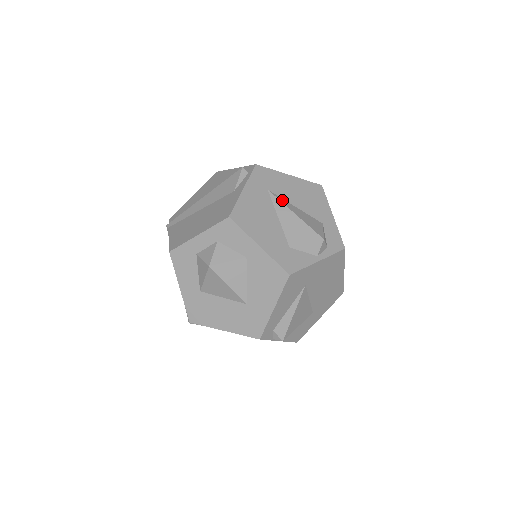
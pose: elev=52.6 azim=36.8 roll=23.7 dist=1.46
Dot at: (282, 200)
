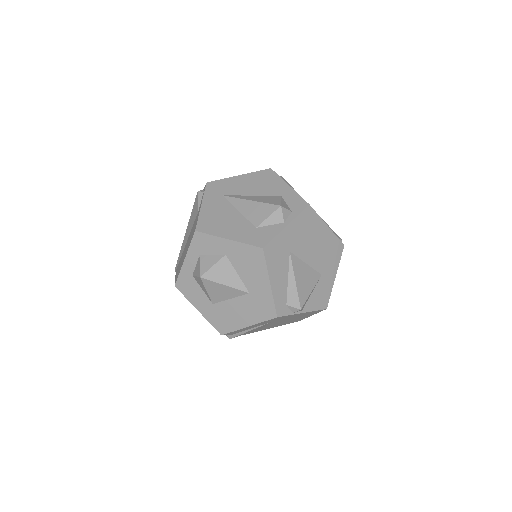
Dot at: (237, 196)
